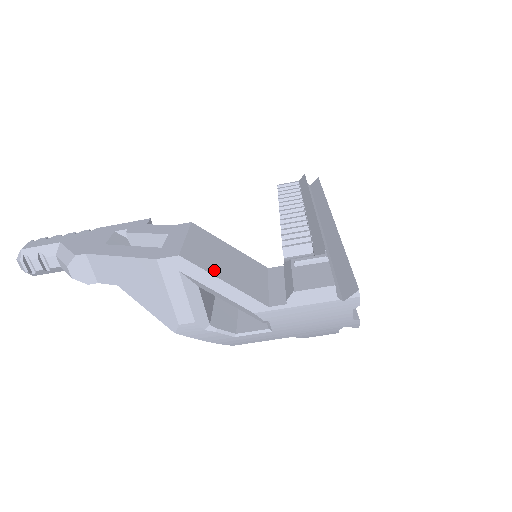
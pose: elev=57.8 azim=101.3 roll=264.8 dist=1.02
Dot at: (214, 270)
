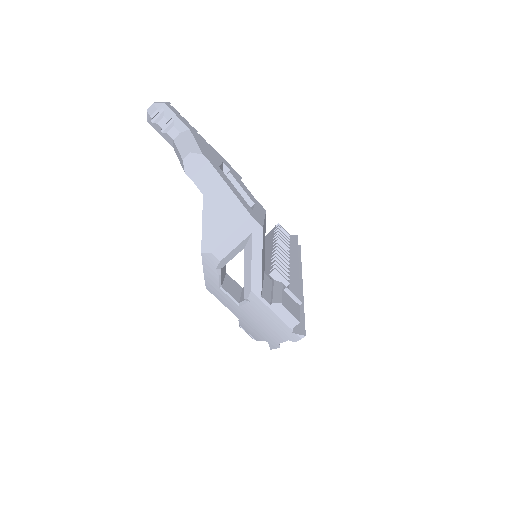
Dot at: occluded
